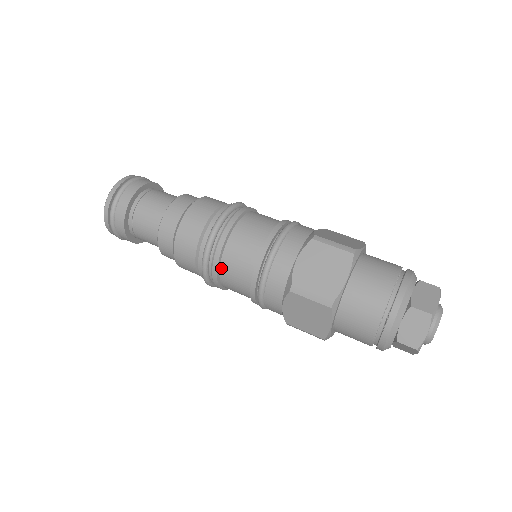
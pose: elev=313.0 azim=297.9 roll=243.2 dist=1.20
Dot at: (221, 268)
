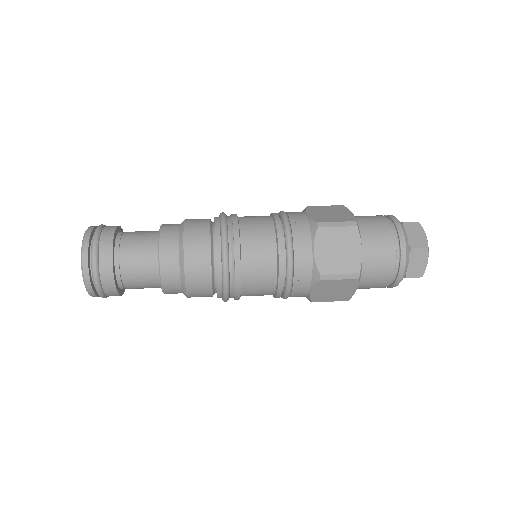
Dot at: (242, 243)
